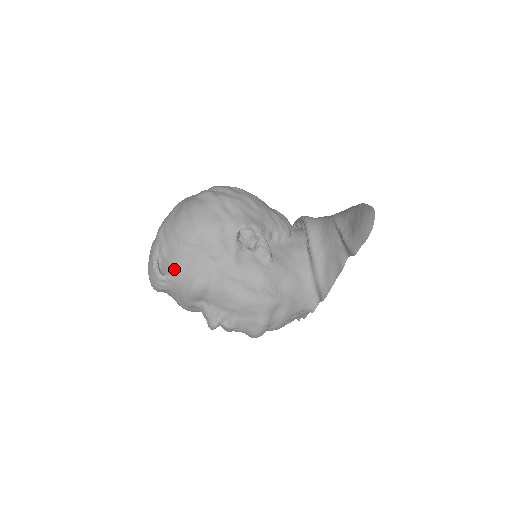
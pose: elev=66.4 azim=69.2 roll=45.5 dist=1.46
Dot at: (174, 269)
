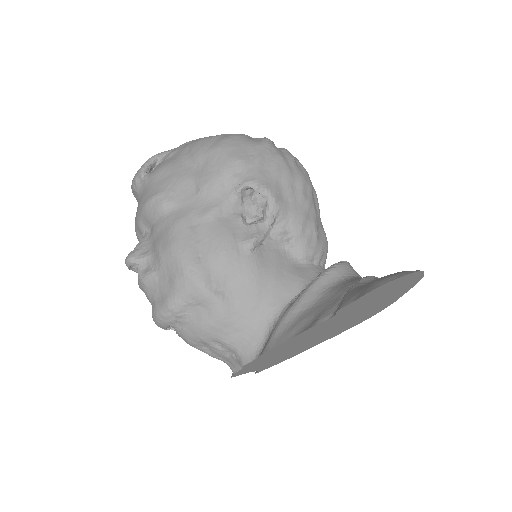
Dot at: (157, 171)
